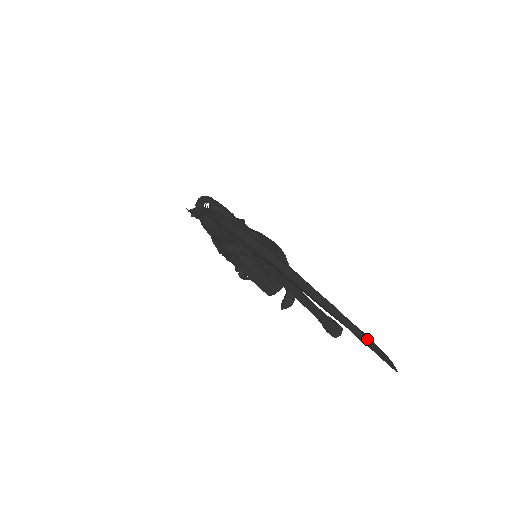
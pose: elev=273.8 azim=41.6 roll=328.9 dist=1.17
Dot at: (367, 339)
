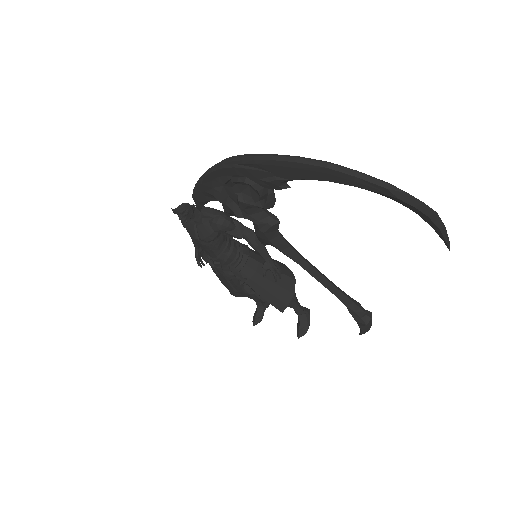
Dot at: (404, 191)
